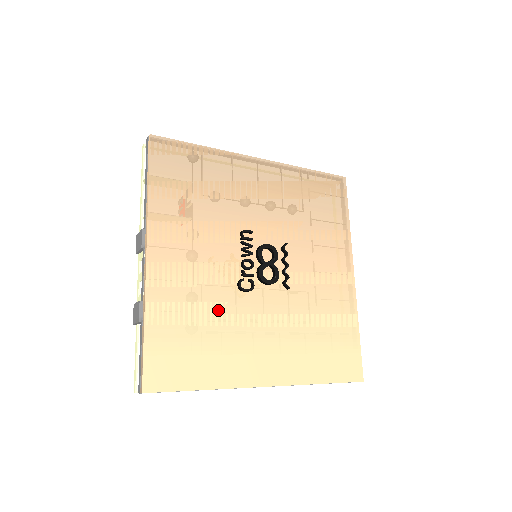
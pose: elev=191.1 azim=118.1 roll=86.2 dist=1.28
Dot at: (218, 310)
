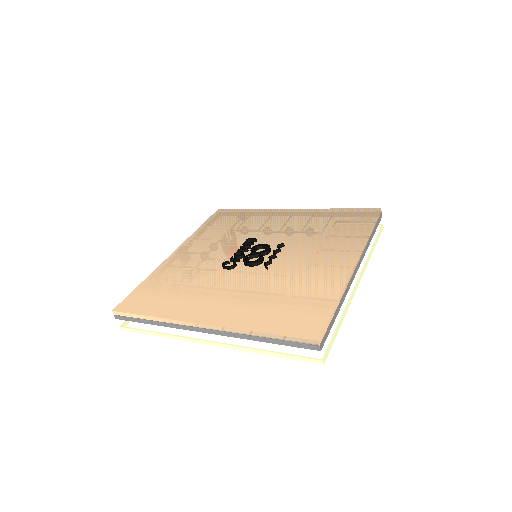
Dot at: (198, 277)
